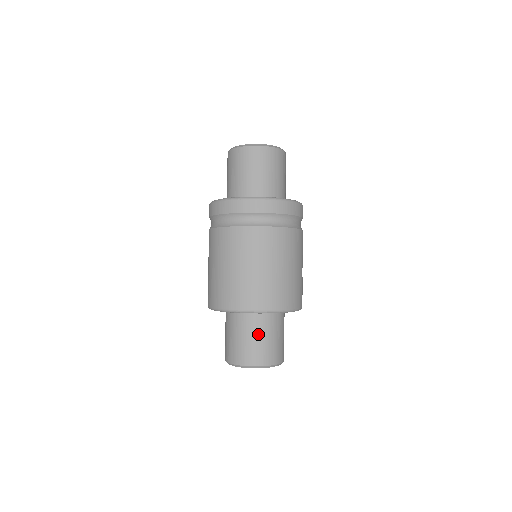
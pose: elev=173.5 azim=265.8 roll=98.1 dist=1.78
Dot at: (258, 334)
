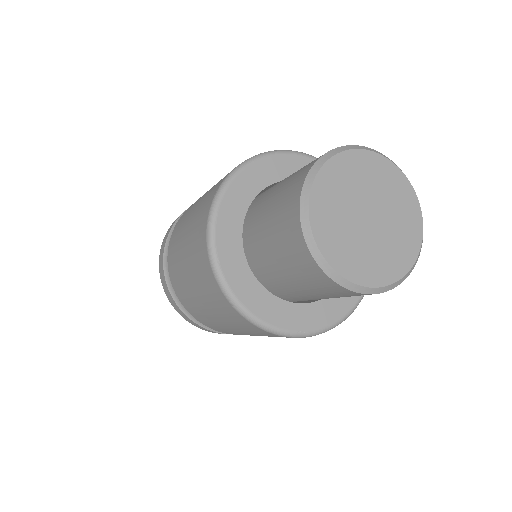
Dot at: occluded
